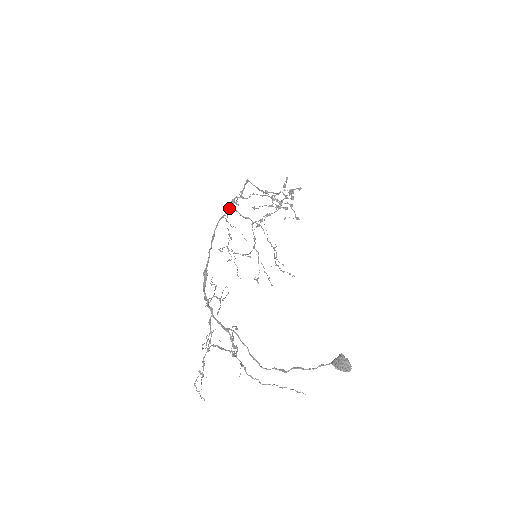
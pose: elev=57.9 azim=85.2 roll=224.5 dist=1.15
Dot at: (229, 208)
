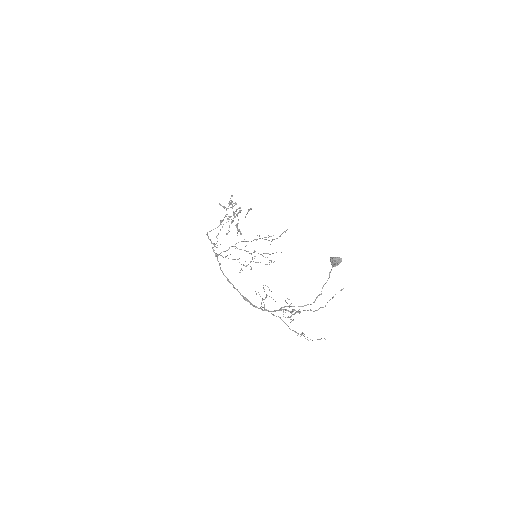
Dot at: (217, 257)
